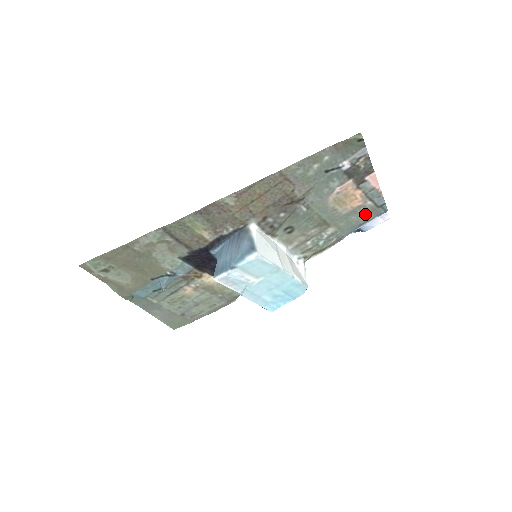
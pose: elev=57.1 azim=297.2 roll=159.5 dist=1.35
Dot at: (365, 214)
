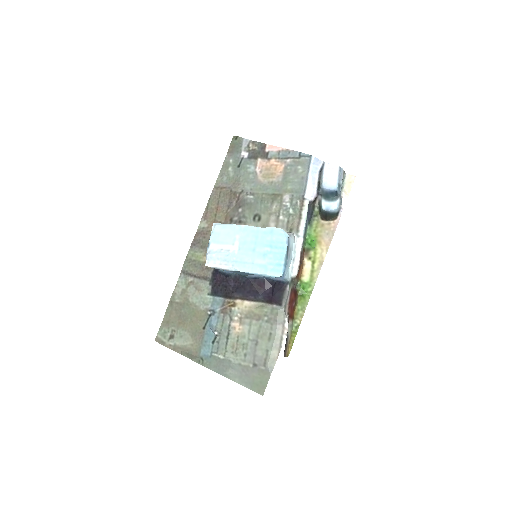
Dot at: (296, 169)
